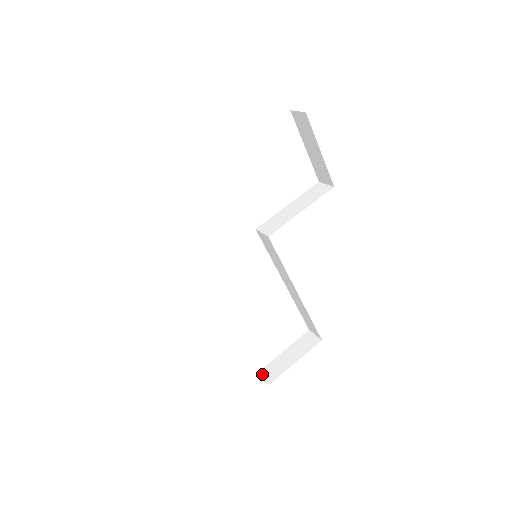
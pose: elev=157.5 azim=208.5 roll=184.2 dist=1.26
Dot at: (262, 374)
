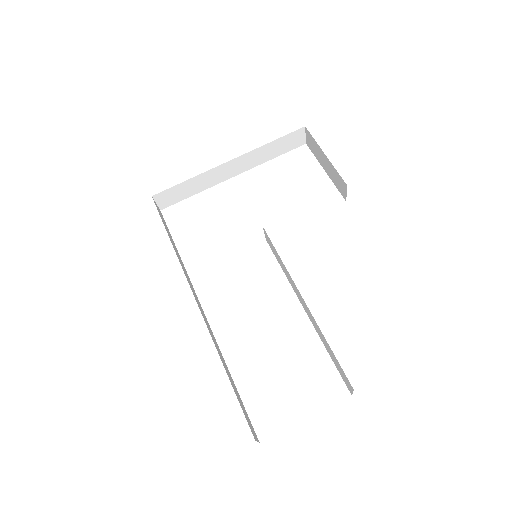
Dot at: occluded
